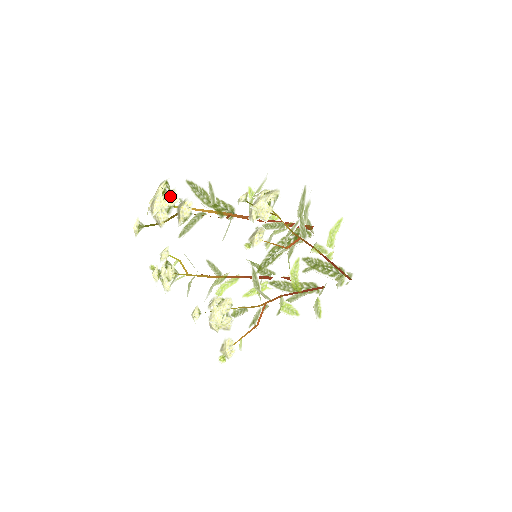
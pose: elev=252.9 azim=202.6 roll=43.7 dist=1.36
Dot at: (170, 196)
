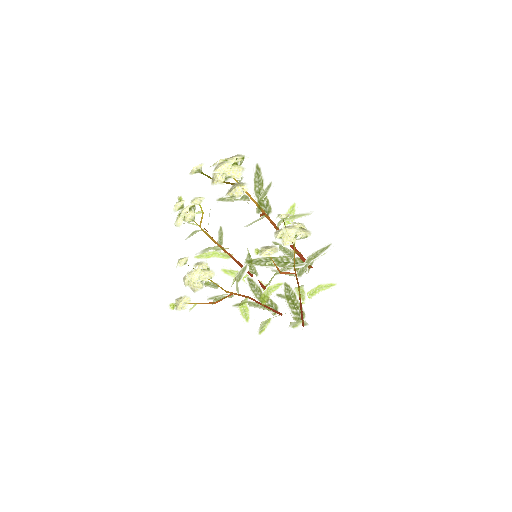
Dot at: (237, 170)
